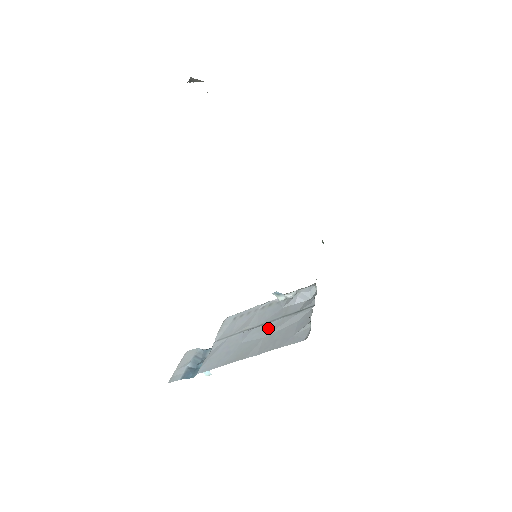
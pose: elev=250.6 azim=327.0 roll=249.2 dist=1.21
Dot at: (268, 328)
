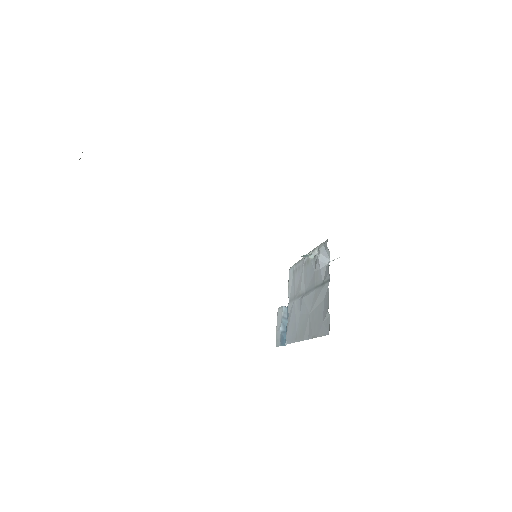
Dot at: (310, 302)
